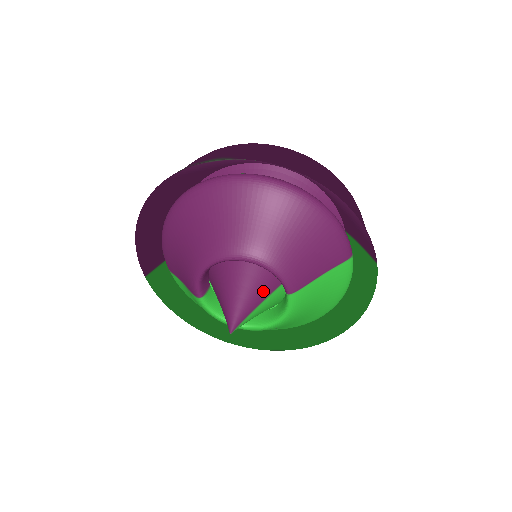
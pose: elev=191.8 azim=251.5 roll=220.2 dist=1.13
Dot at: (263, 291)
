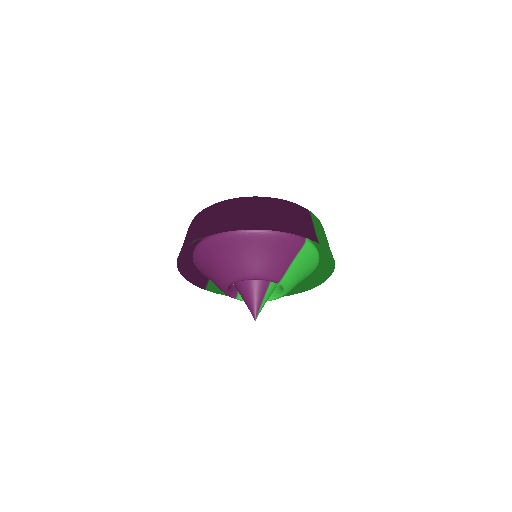
Dot at: (263, 288)
